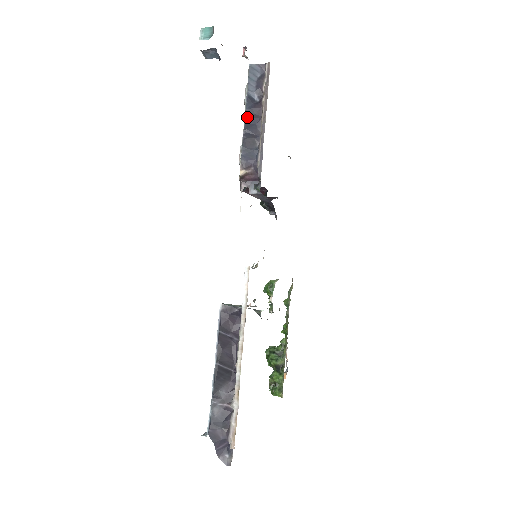
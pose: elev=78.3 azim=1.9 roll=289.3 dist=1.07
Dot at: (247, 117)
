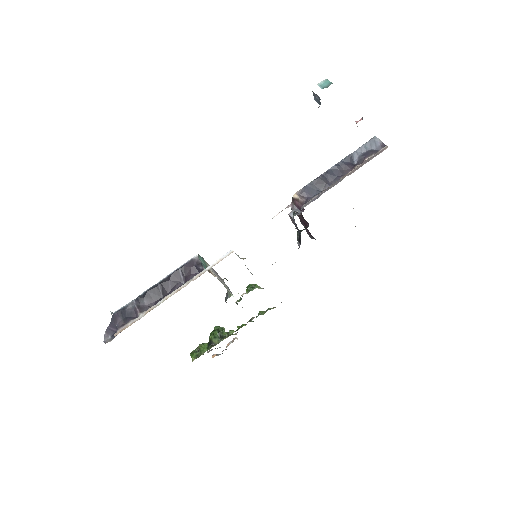
Dot at: (336, 166)
